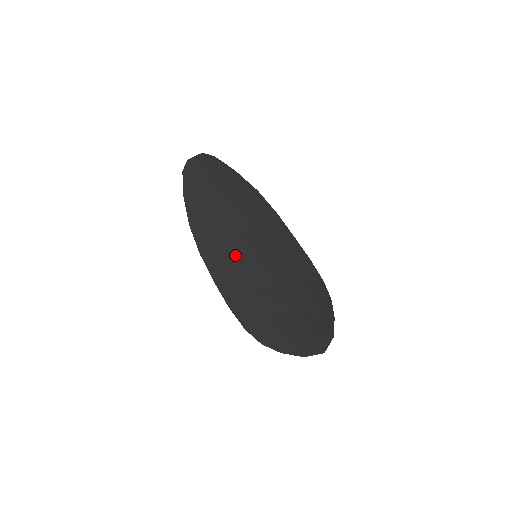
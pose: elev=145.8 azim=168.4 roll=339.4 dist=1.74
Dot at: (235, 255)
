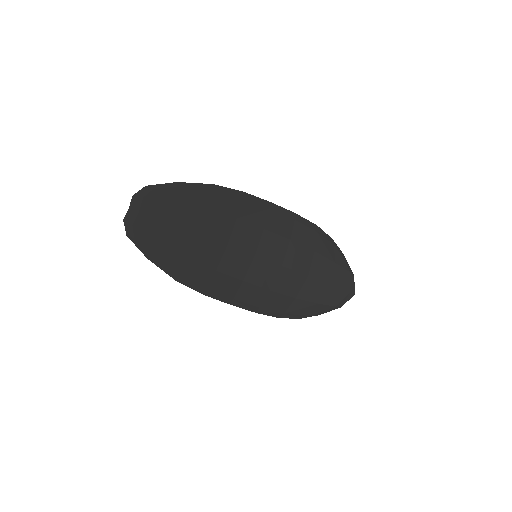
Dot at: (236, 270)
